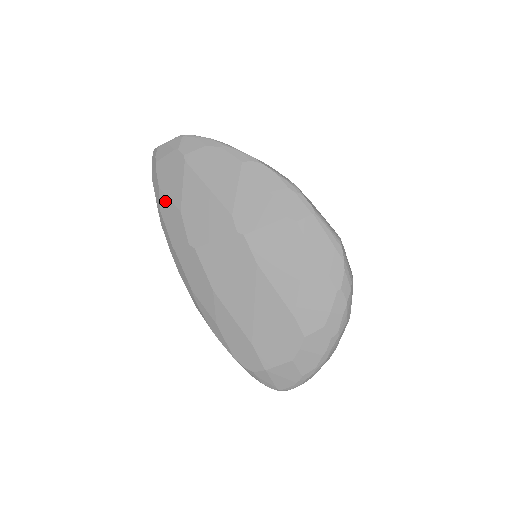
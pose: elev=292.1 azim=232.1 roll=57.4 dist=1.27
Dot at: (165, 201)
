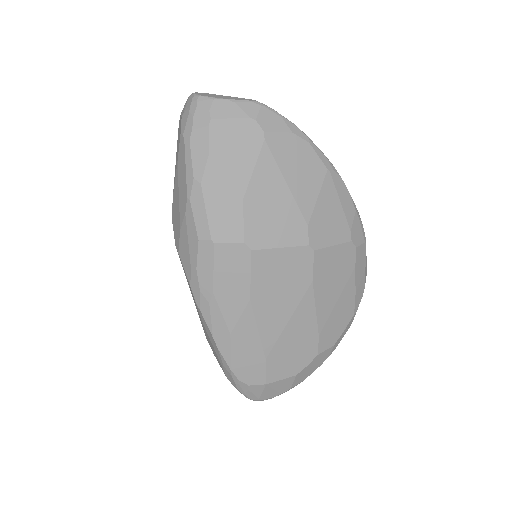
Dot at: (216, 177)
